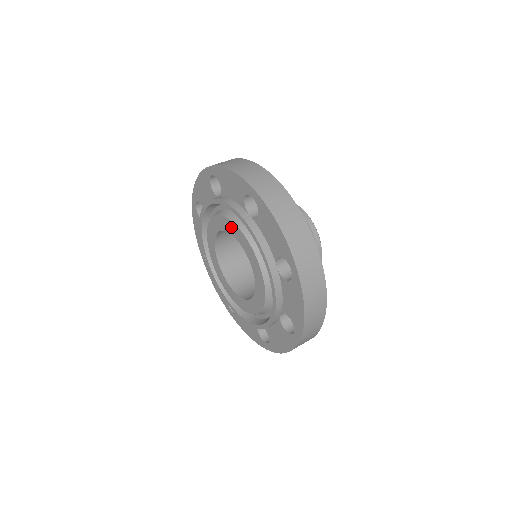
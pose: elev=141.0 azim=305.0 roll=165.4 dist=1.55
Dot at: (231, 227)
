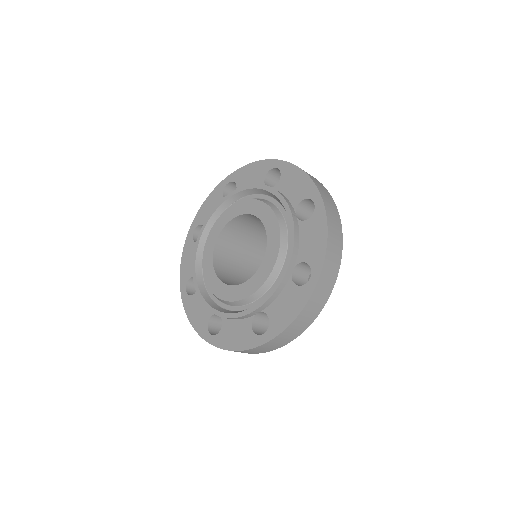
Dot at: (221, 221)
